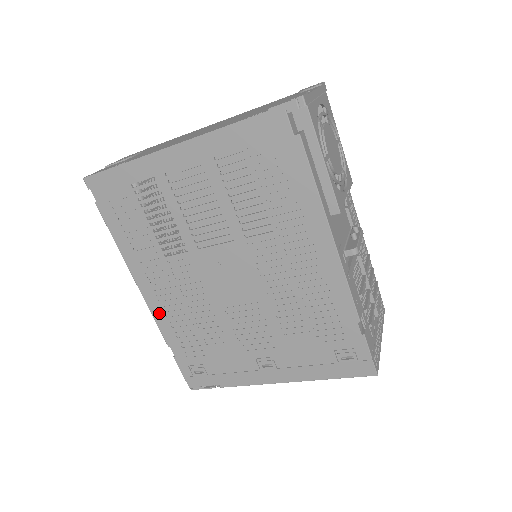
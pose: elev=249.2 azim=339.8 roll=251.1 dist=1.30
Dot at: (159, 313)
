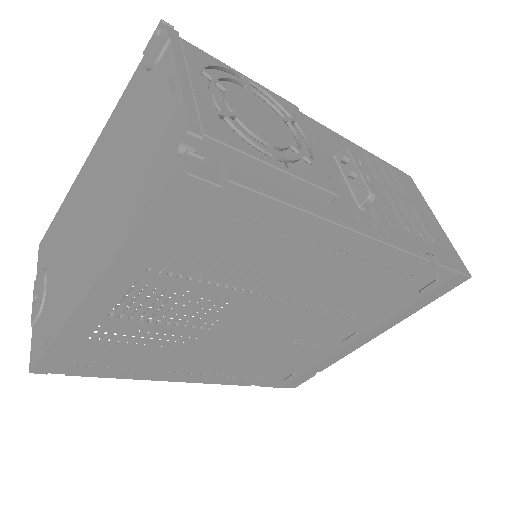
Dot at: (218, 380)
